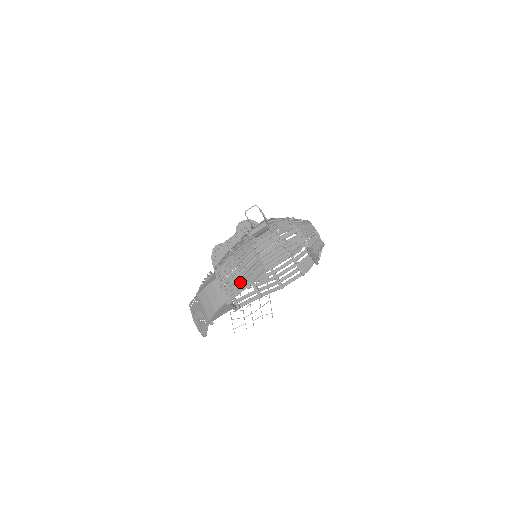
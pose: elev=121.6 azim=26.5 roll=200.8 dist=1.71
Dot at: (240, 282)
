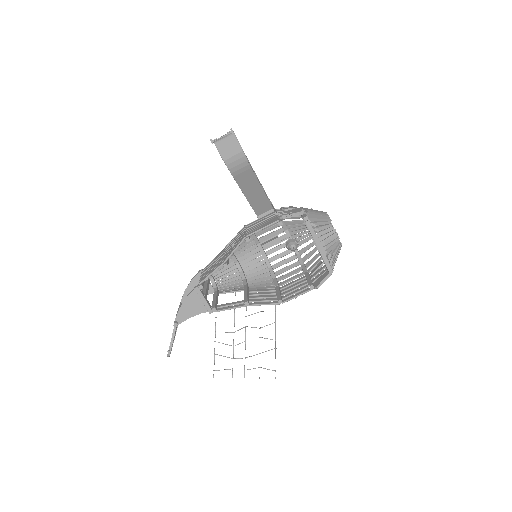
Dot at: (218, 263)
